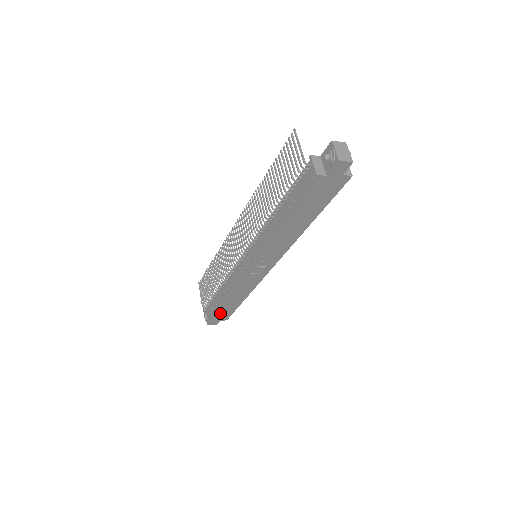
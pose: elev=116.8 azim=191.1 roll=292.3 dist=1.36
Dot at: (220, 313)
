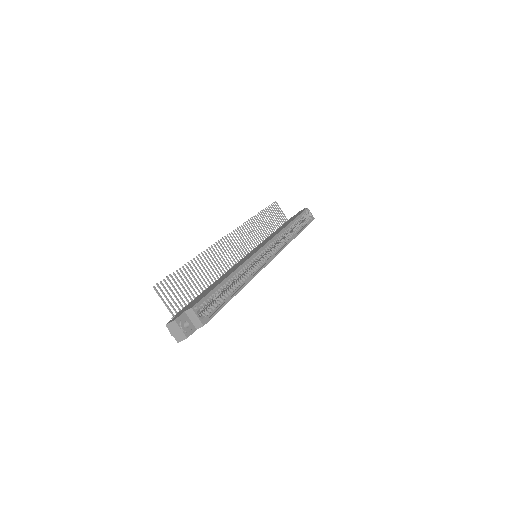
Dot at: occluded
